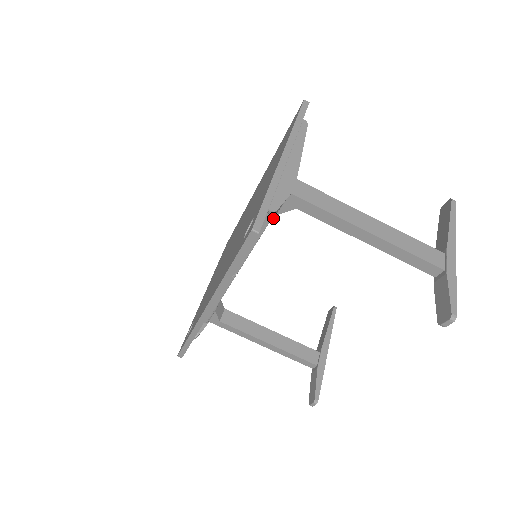
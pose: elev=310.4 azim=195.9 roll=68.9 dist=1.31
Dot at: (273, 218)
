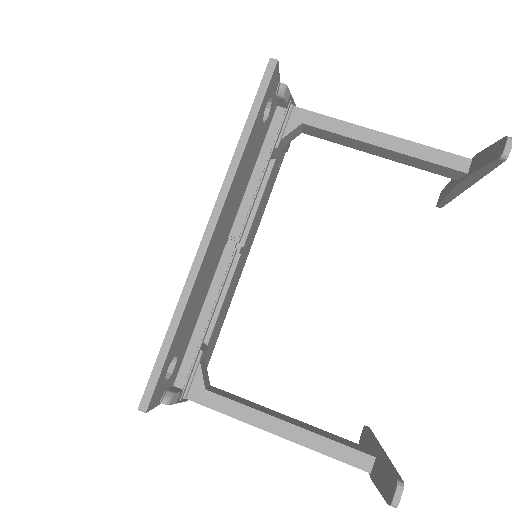
Dot at: (279, 141)
